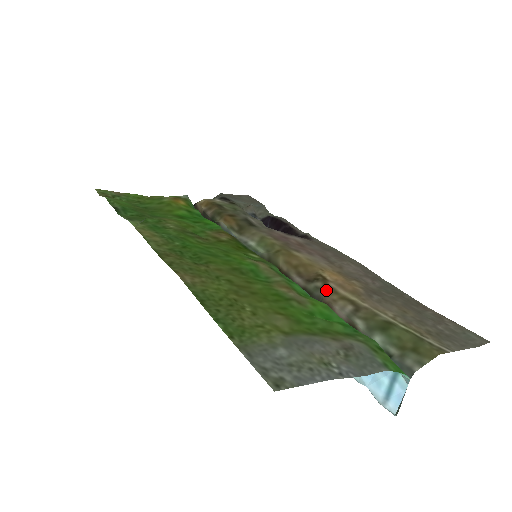
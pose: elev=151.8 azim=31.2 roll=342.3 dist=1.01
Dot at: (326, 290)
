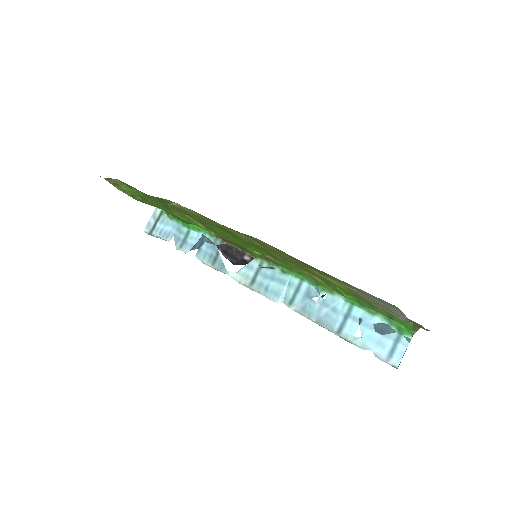
Dot at: occluded
